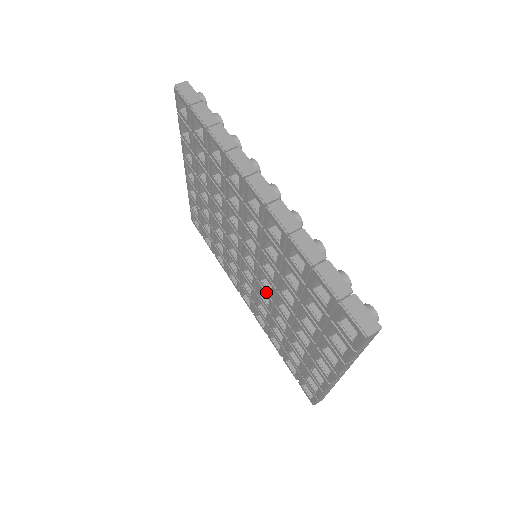
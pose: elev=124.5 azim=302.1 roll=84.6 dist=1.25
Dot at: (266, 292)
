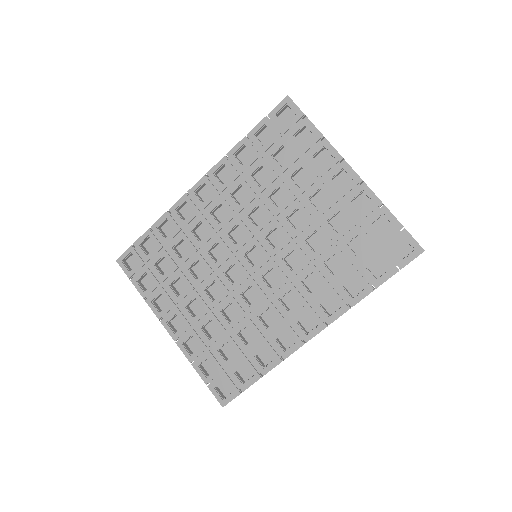
Dot at: (286, 249)
